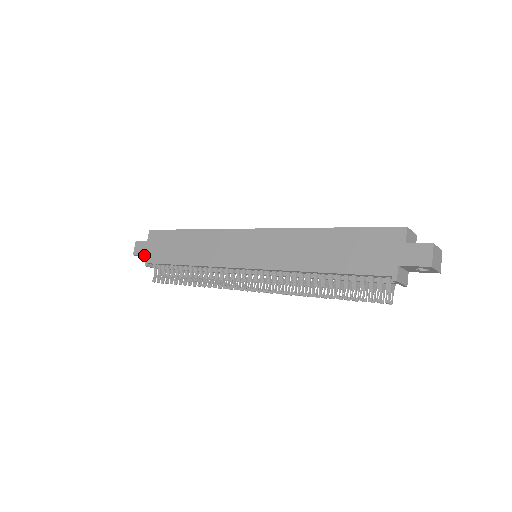
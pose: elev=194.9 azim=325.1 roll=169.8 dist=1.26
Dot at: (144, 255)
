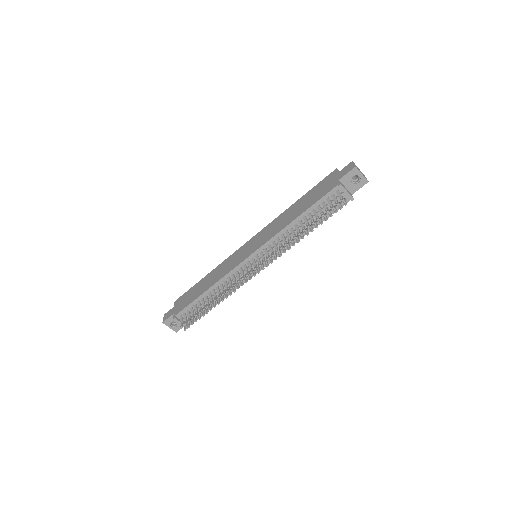
Dot at: (172, 315)
